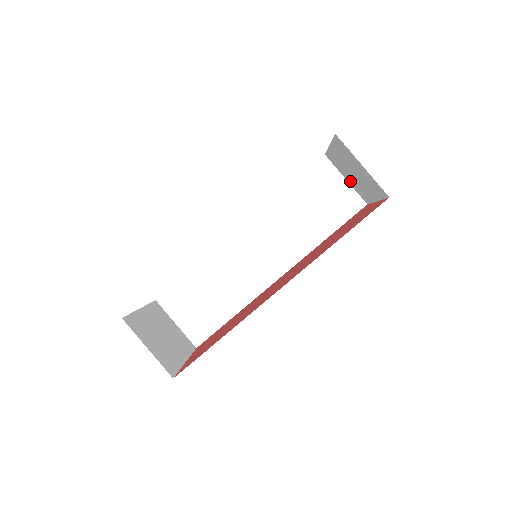
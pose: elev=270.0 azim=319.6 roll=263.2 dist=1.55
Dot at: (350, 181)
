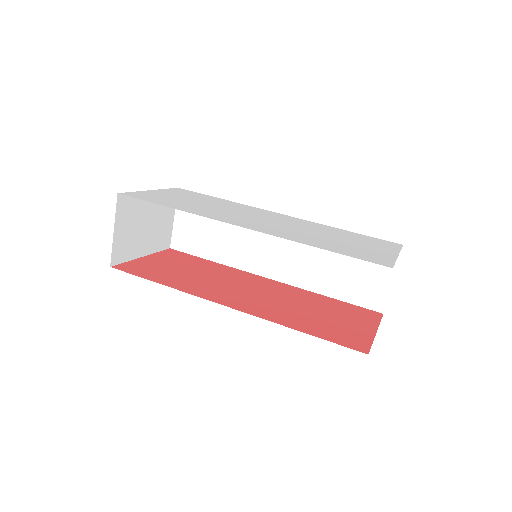
Dot at: occluded
